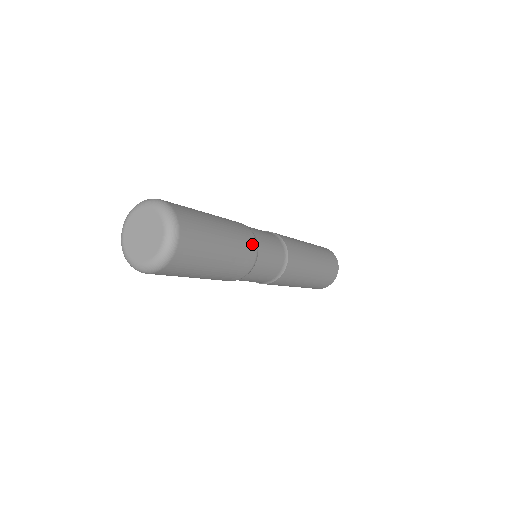
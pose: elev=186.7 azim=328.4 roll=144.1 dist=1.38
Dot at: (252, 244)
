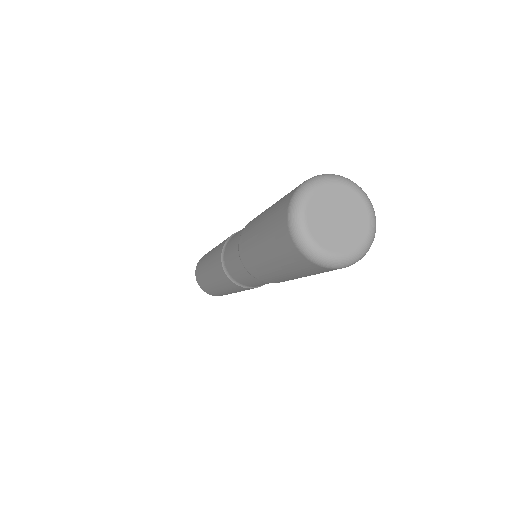
Dot at: occluded
